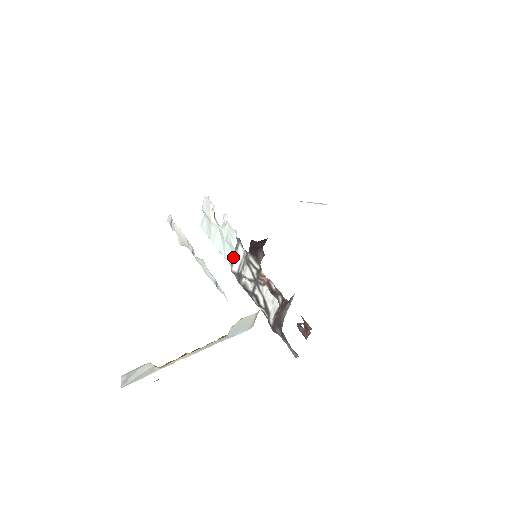
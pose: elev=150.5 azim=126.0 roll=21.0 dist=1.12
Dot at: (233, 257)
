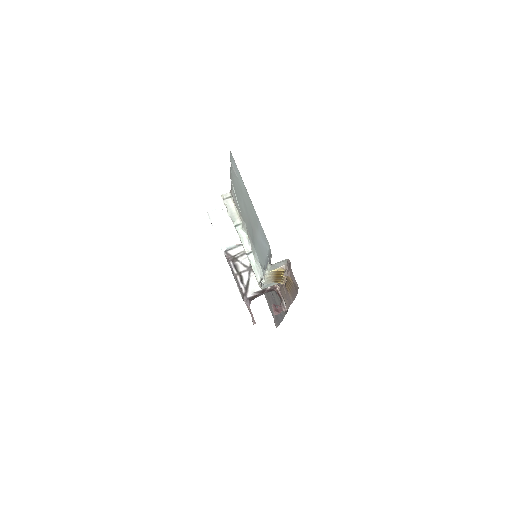
Dot at: (237, 246)
